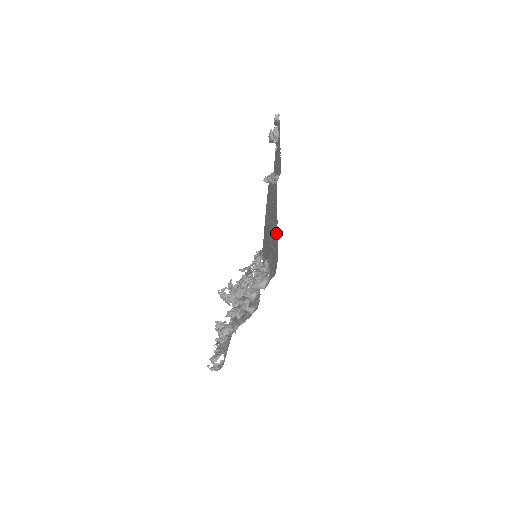
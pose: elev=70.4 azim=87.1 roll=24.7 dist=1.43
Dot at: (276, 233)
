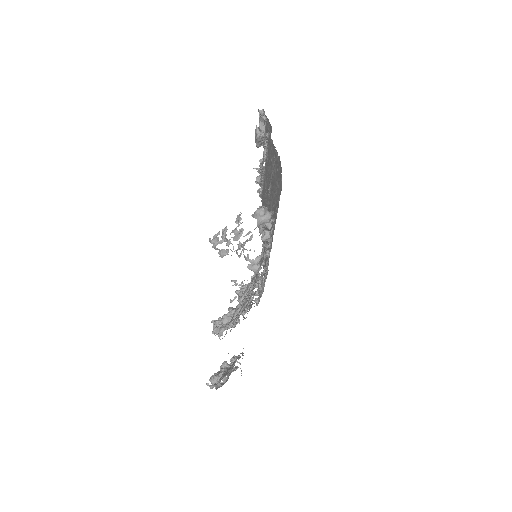
Dot at: (275, 161)
